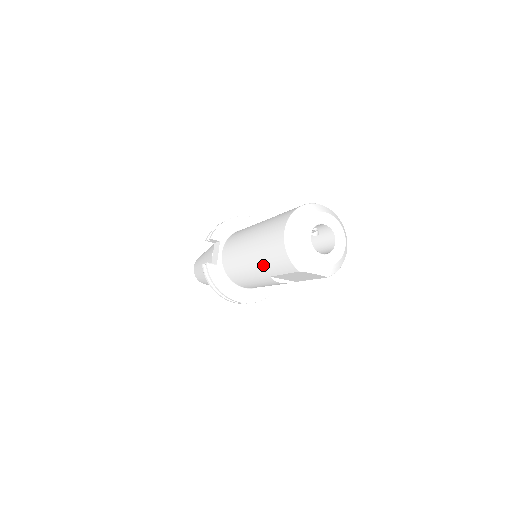
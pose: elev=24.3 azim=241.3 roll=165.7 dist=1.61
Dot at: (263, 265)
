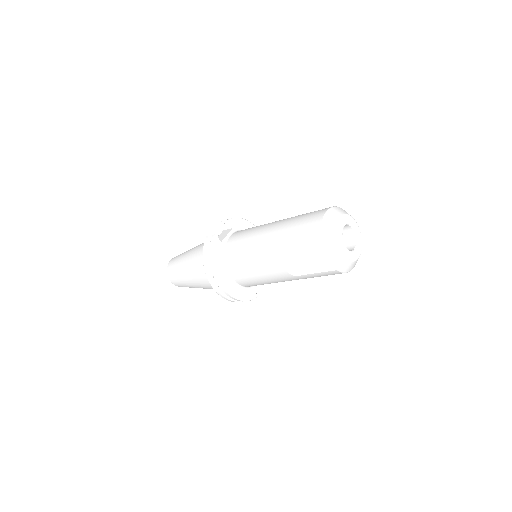
Dot at: (283, 240)
